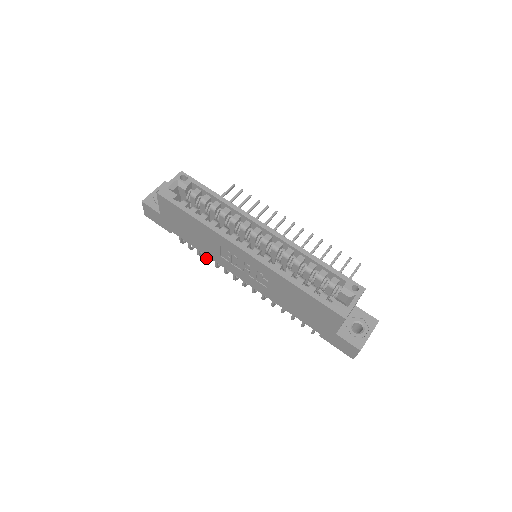
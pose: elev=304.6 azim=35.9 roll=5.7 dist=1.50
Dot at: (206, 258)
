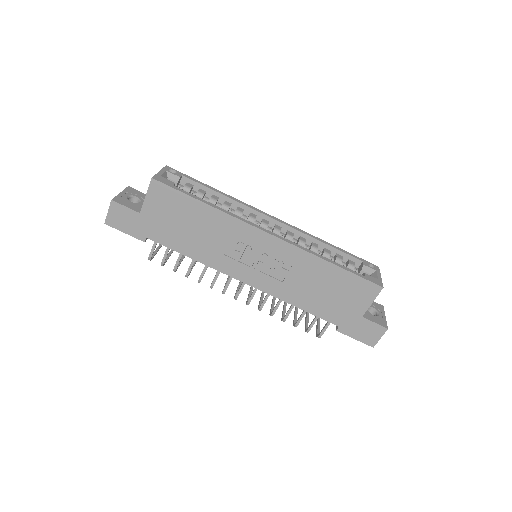
Dot at: (188, 270)
